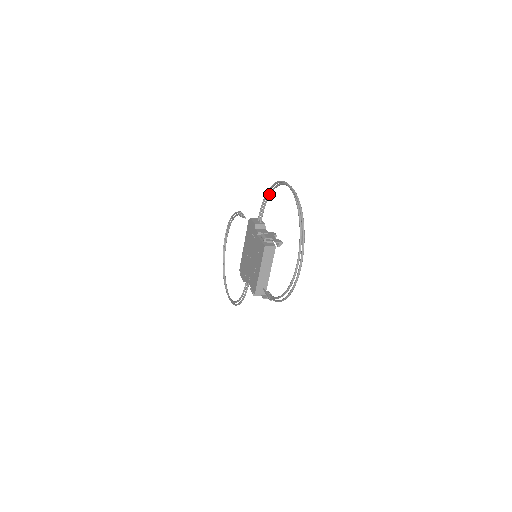
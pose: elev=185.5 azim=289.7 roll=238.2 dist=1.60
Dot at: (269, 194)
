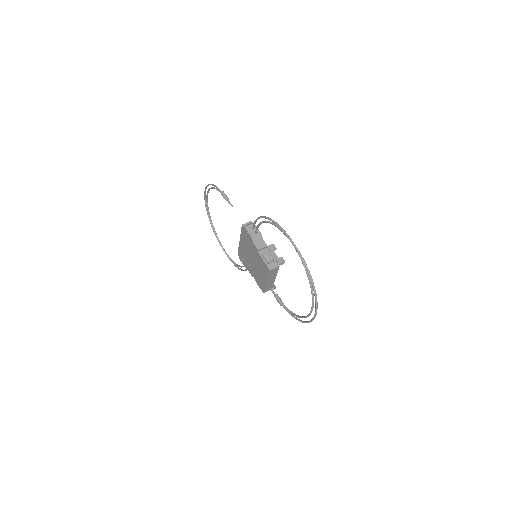
Dot at: (265, 222)
